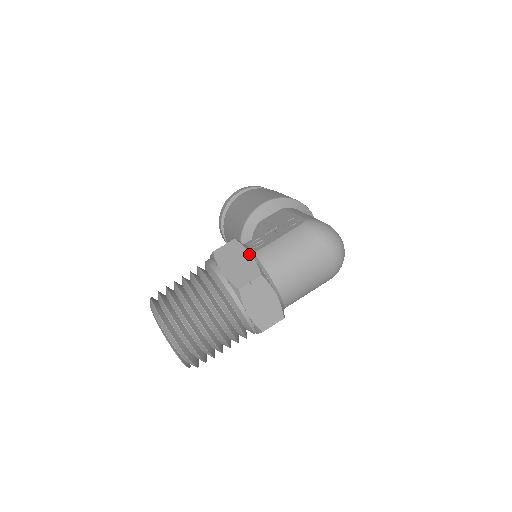
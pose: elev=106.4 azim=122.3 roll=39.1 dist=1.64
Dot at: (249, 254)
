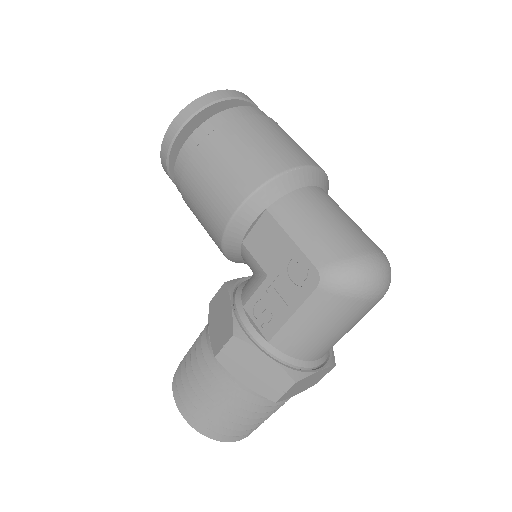
Dot at: (264, 356)
